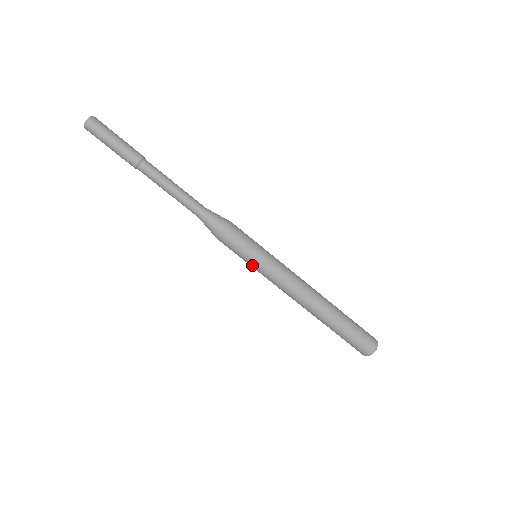
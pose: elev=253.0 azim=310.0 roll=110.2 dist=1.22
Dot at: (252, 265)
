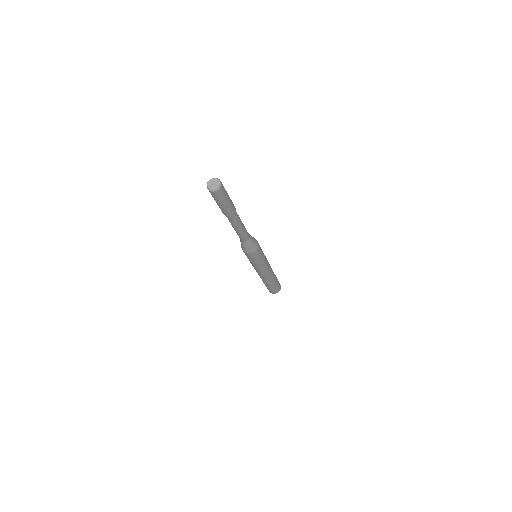
Dot at: occluded
